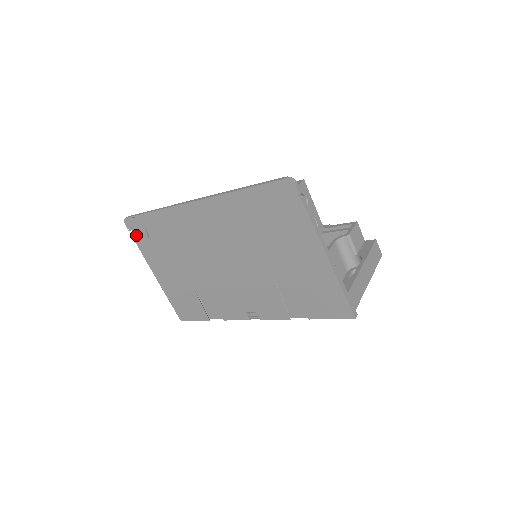
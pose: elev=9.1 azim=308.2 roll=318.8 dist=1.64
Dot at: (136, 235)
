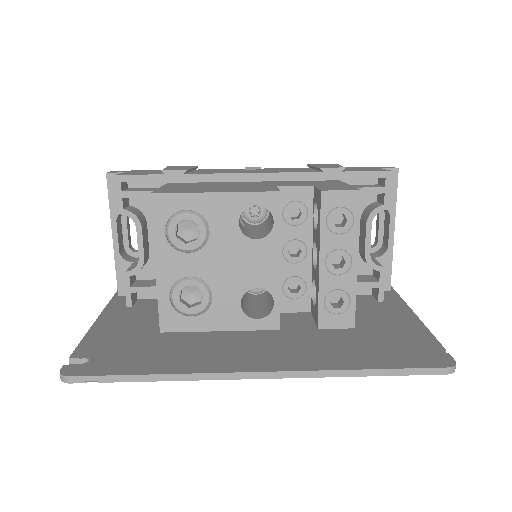
Dot at: occluded
